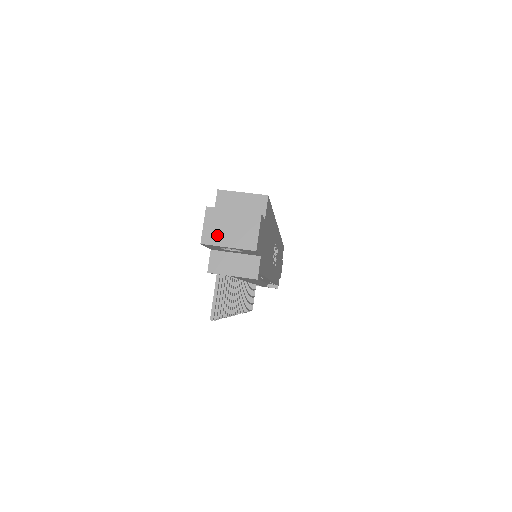
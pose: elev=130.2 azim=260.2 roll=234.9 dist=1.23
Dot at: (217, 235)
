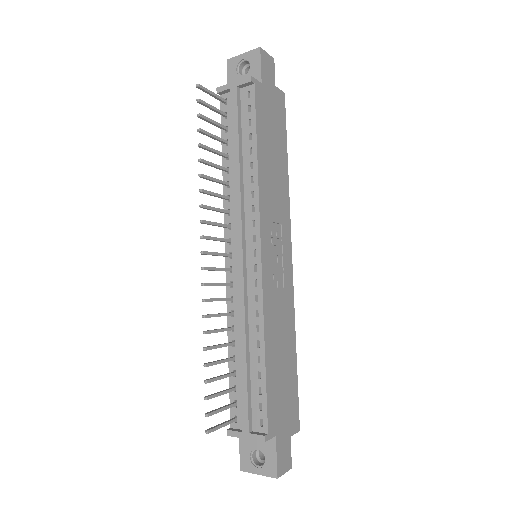
Dot at: occluded
